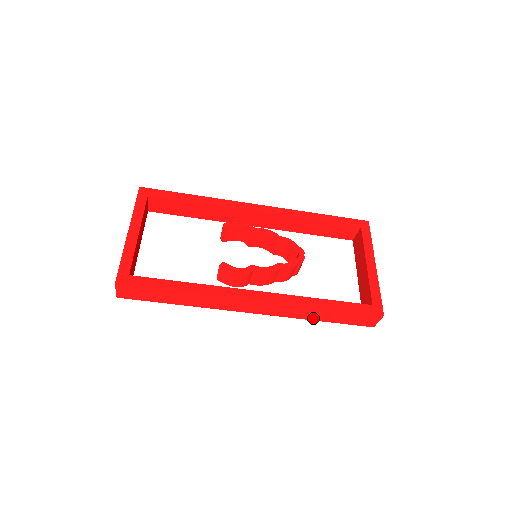
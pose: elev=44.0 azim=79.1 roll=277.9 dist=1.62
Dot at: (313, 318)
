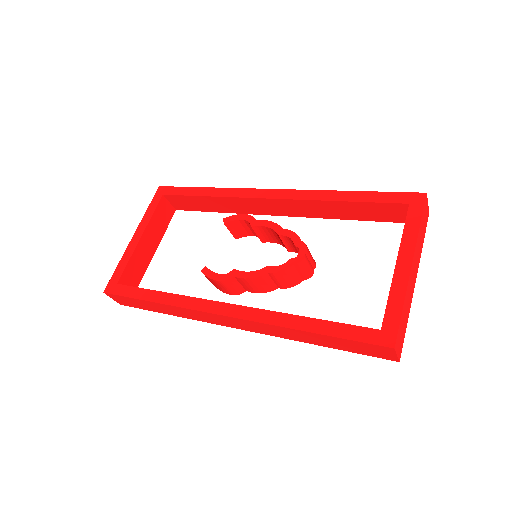
Dot at: (306, 341)
